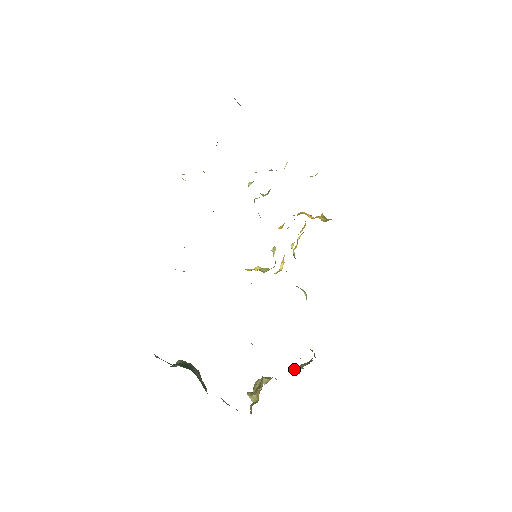
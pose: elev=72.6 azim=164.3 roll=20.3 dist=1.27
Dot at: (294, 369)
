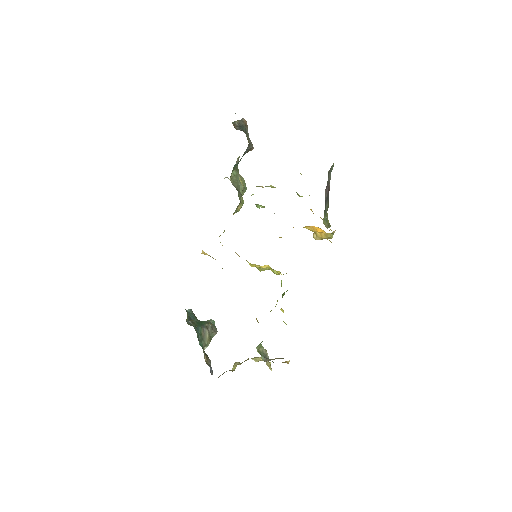
Dot at: (266, 358)
